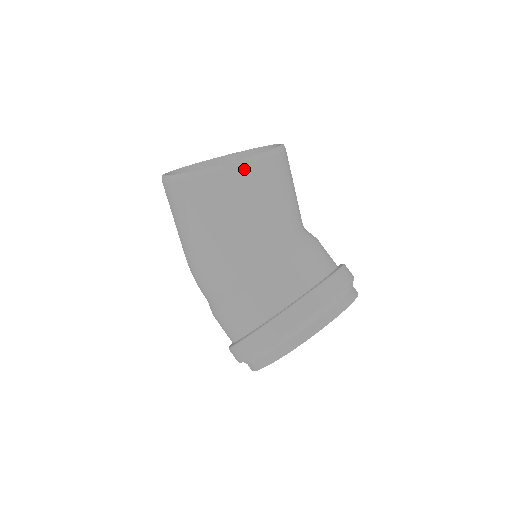
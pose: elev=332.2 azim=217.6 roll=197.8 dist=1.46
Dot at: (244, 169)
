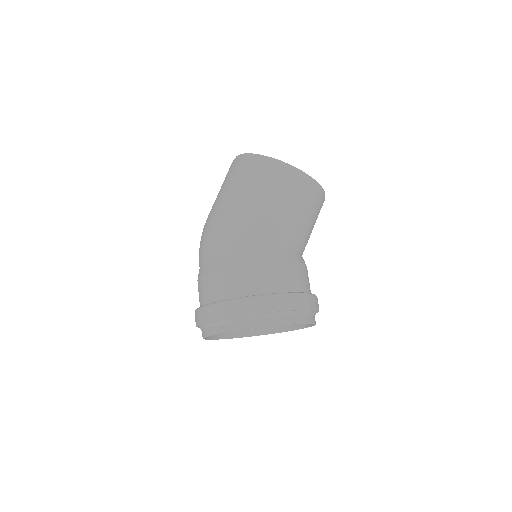
Dot at: (316, 190)
